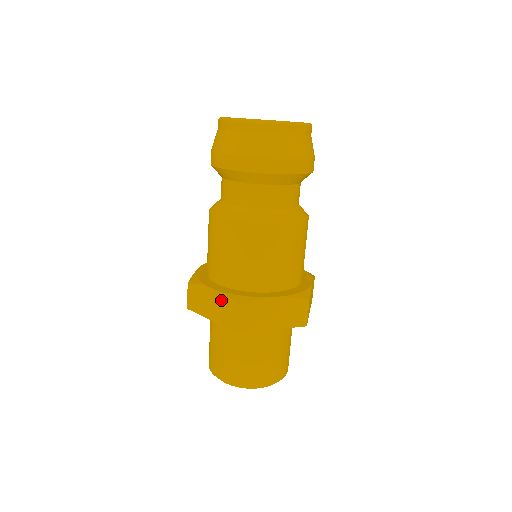
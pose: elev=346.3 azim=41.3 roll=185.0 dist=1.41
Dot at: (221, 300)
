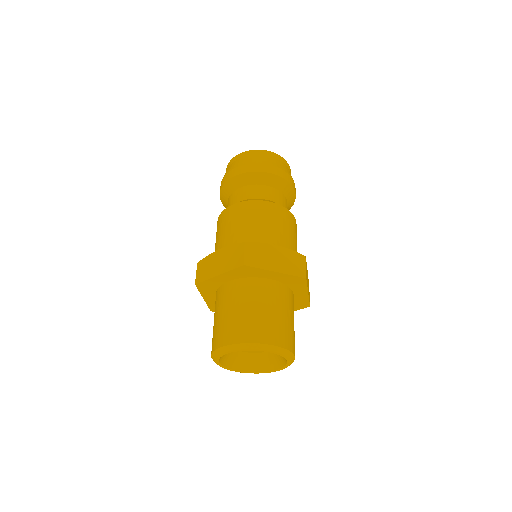
Dot at: occluded
